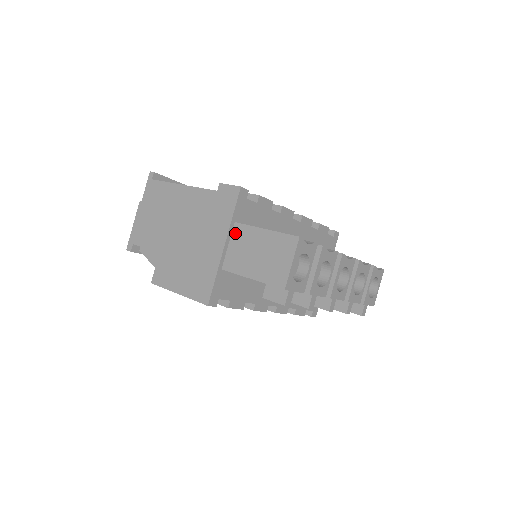
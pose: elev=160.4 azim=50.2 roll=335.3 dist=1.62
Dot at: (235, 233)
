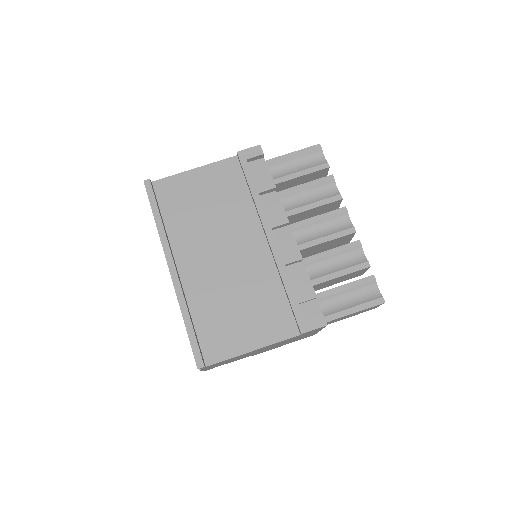
Dot at: occluded
